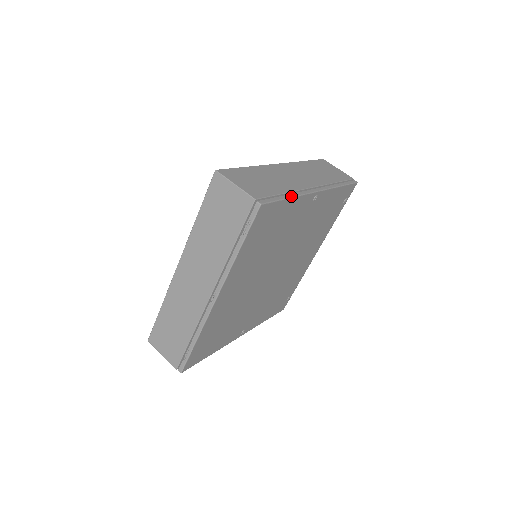
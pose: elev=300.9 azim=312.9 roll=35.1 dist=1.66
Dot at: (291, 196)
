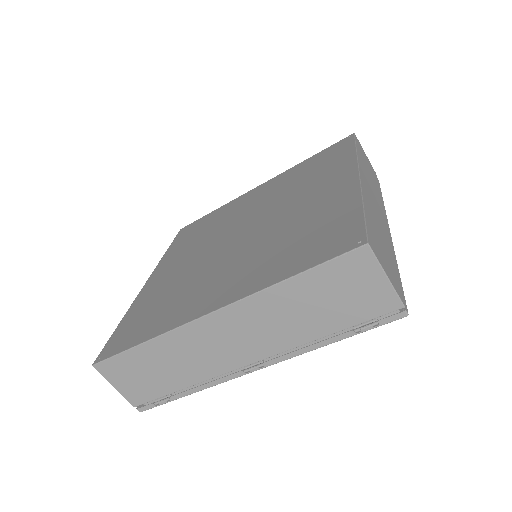
Dot at: occluded
